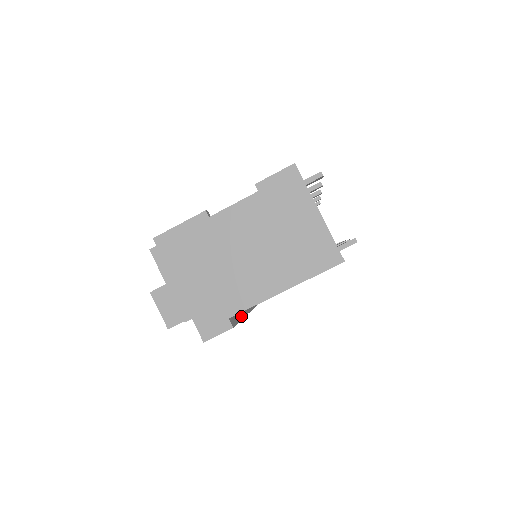
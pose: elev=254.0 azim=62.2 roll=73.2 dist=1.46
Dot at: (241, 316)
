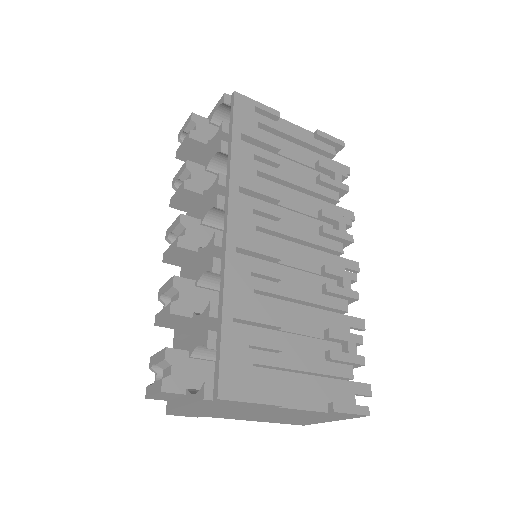
Dot at: occluded
